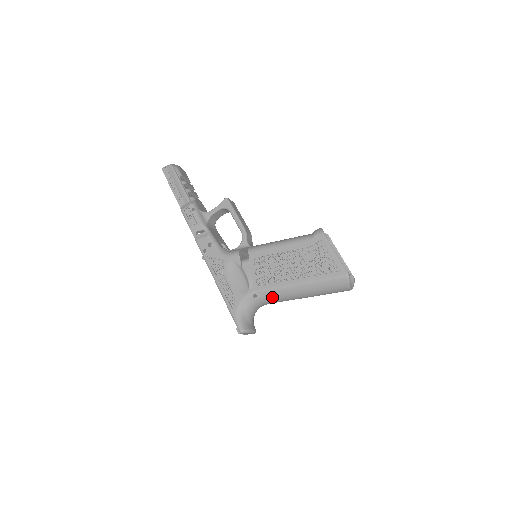
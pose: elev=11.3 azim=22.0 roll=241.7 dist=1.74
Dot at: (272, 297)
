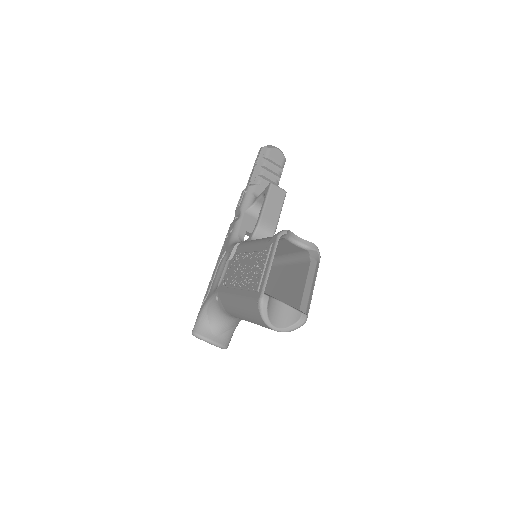
Dot at: (225, 306)
